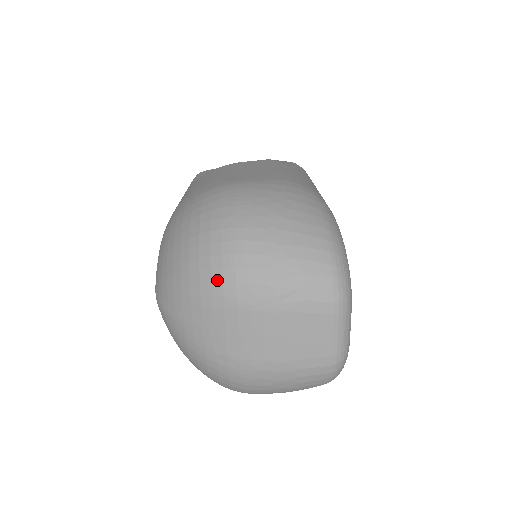
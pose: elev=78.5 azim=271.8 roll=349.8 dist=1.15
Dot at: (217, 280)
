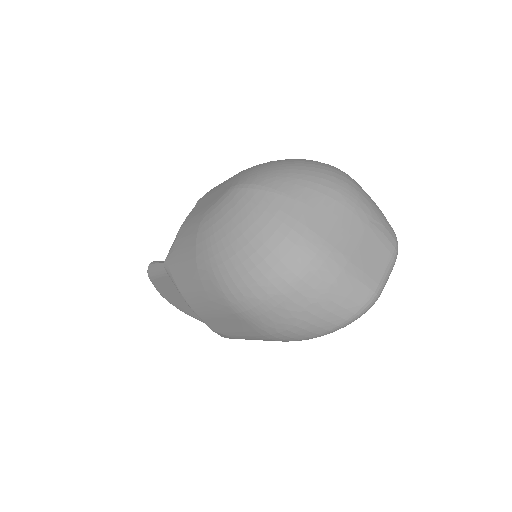
Dot at: (337, 183)
